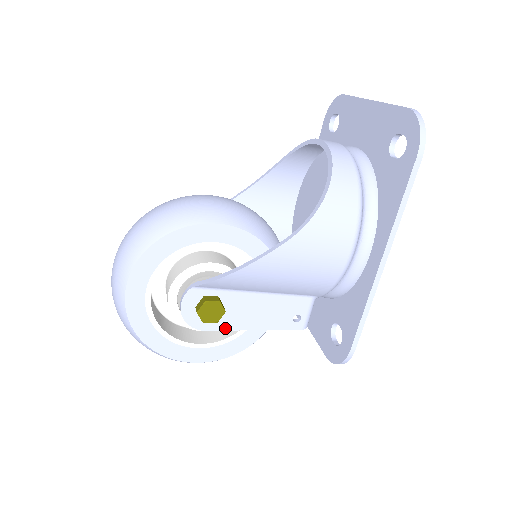
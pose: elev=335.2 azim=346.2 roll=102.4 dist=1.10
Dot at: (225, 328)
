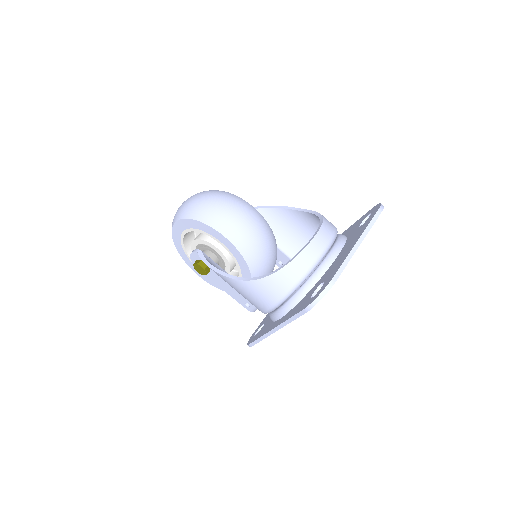
Dot at: (210, 278)
